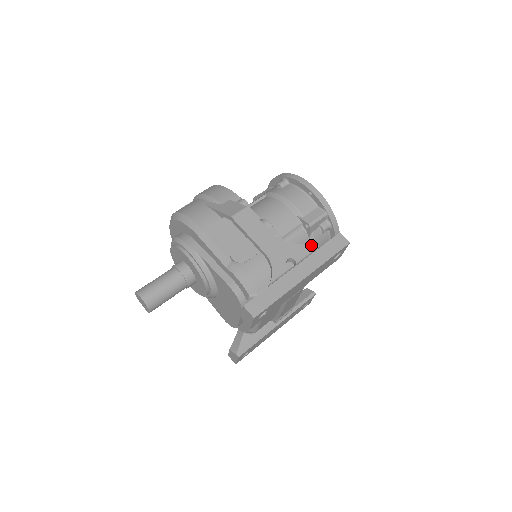
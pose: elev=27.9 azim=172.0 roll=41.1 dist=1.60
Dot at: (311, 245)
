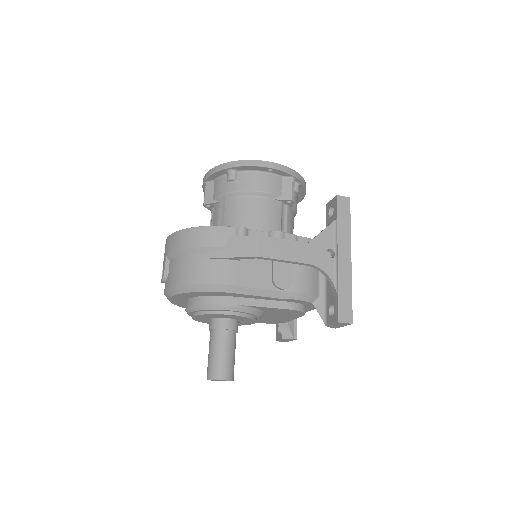
Dot at: (294, 212)
